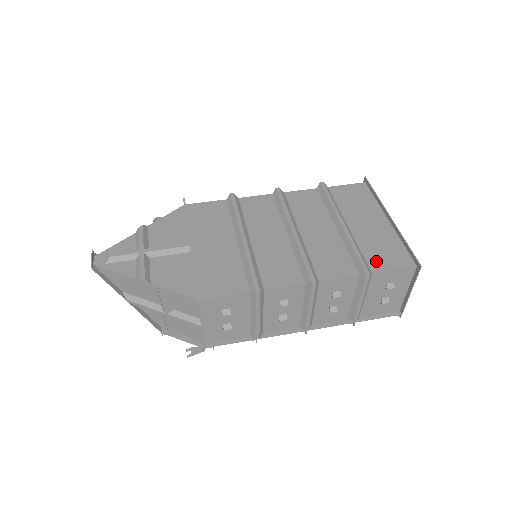
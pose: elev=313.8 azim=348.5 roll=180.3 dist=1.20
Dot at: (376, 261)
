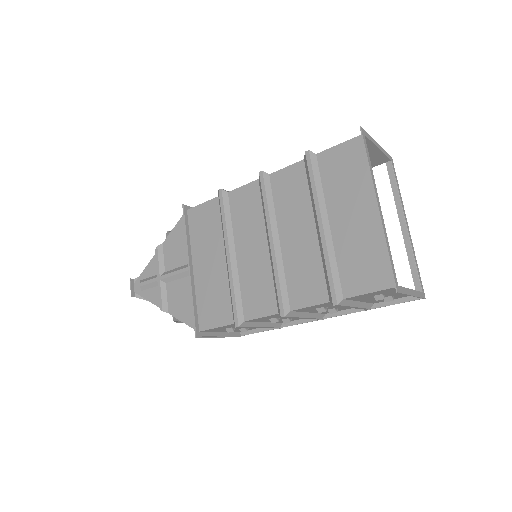
Dot at: (351, 280)
